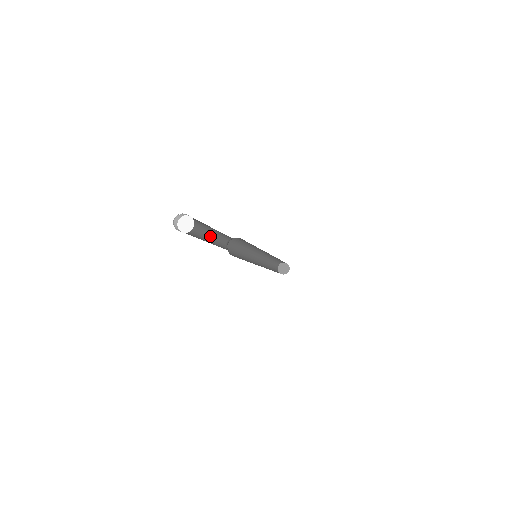
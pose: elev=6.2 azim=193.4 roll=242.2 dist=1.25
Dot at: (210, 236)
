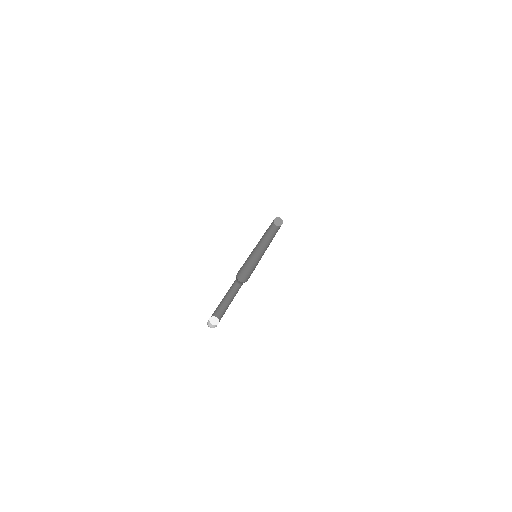
Dot at: occluded
